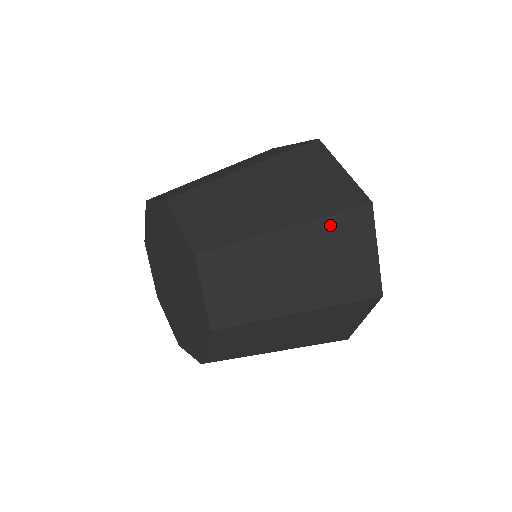
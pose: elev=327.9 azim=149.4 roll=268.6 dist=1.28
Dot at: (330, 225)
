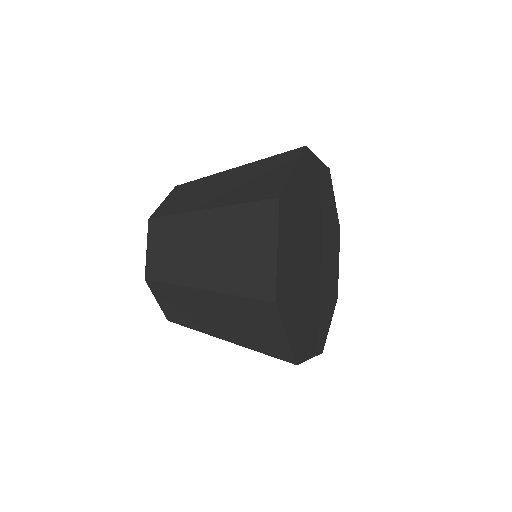
Dot at: (238, 214)
